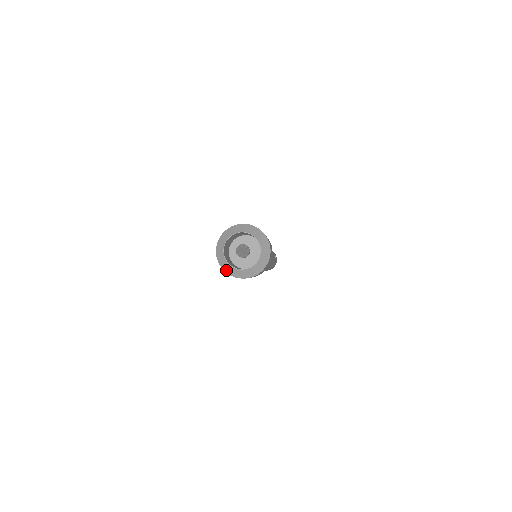
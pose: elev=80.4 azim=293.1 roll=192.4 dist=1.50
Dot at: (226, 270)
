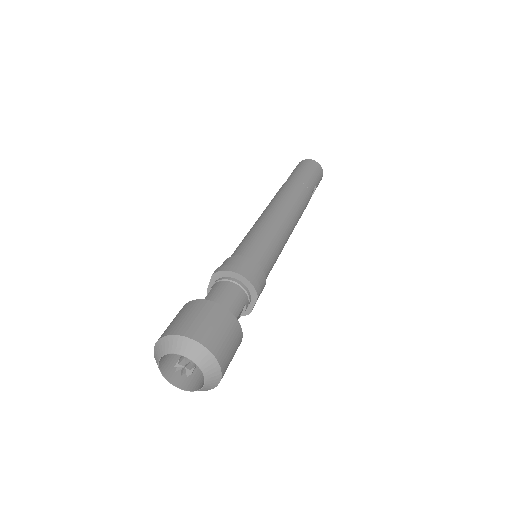
Dot at: (156, 361)
